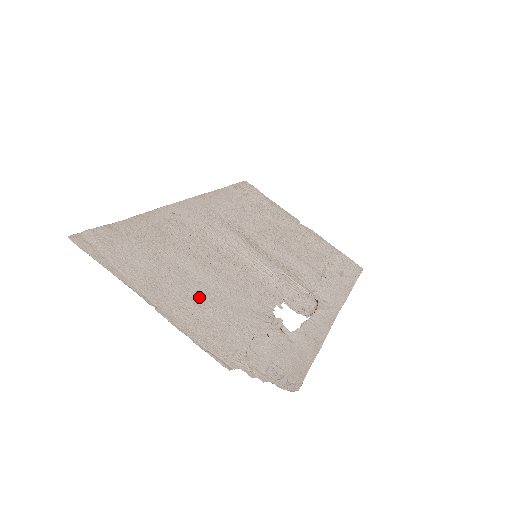
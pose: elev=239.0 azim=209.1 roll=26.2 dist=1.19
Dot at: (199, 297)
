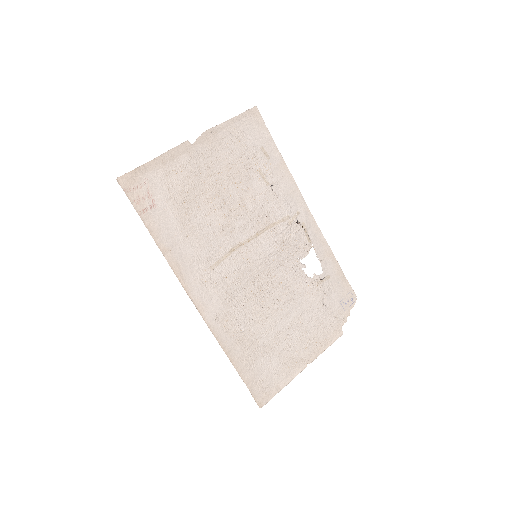
Dot at: (299, 332)
